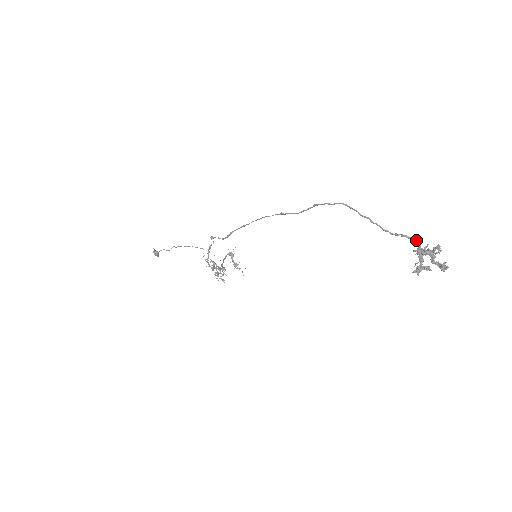
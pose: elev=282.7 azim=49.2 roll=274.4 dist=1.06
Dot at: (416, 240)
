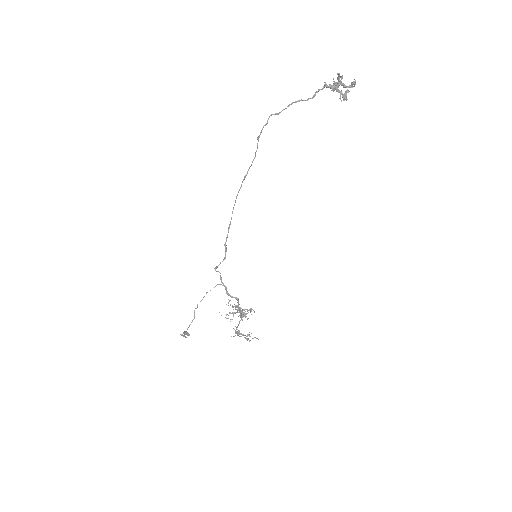
Dot at: (326, 85)
